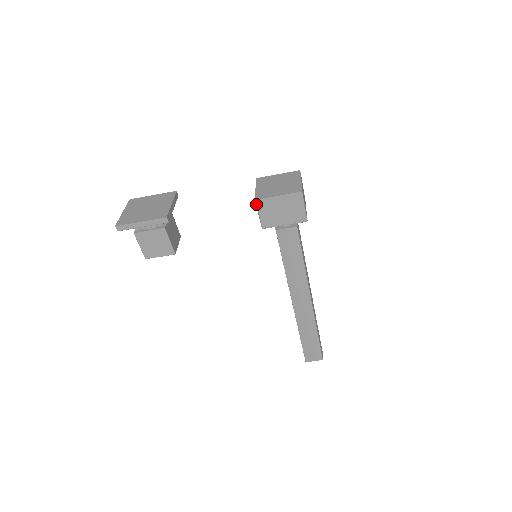
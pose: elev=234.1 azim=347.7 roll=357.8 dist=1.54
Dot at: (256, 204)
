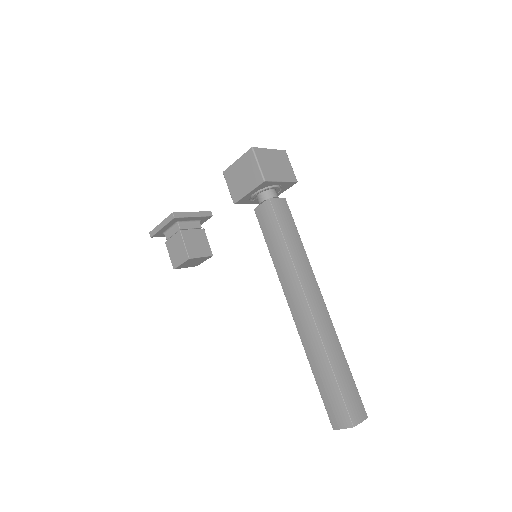
Dot at: (224, 177)
